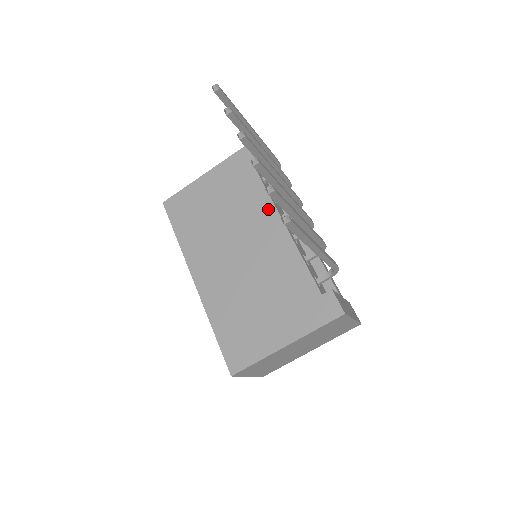
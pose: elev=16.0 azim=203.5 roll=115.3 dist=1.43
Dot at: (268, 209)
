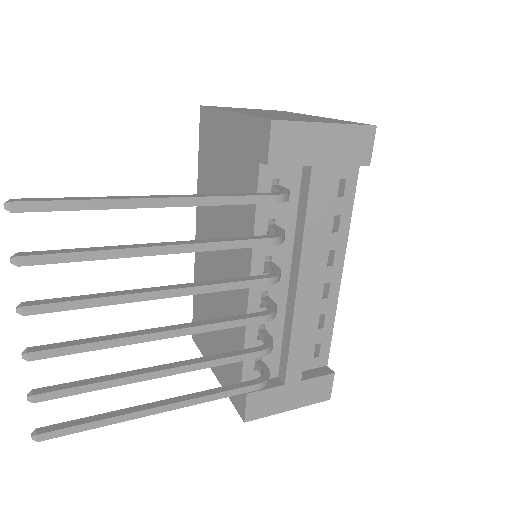
Dot at: occluded
